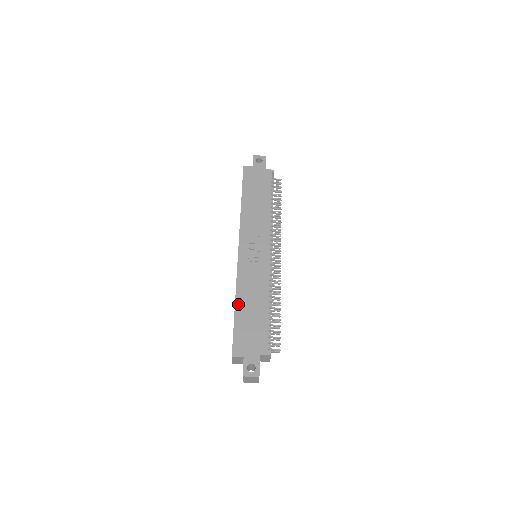
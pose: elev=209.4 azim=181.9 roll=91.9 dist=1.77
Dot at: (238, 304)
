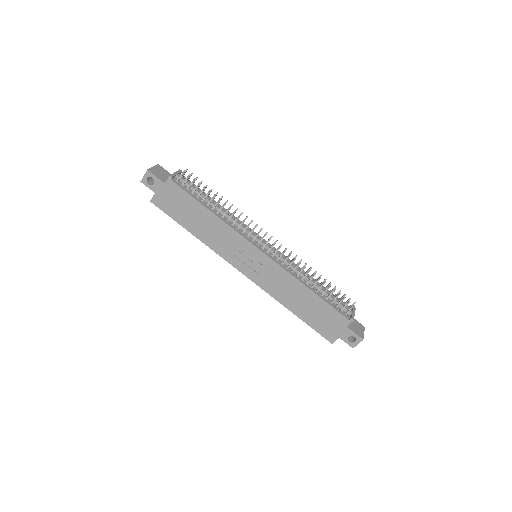
Dot at: (293, 310)
